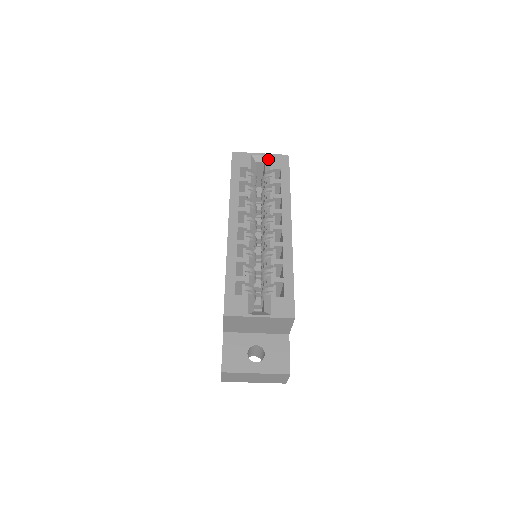
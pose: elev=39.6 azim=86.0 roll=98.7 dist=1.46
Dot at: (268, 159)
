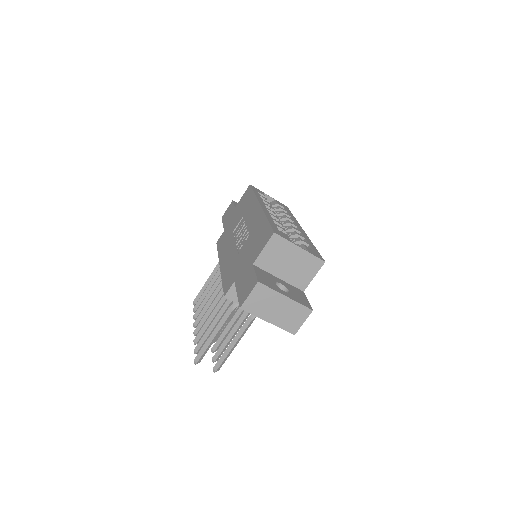
Dot at: (274, 200)
